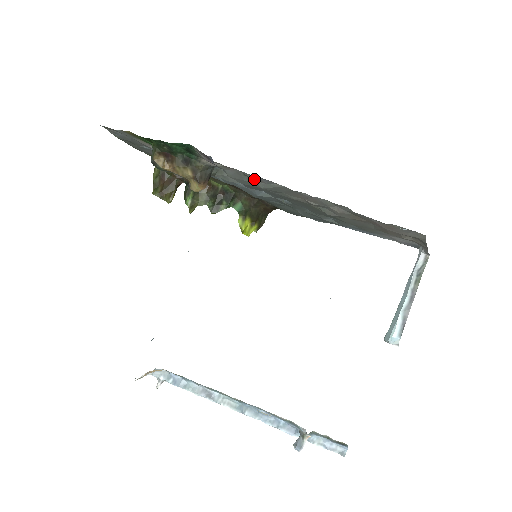
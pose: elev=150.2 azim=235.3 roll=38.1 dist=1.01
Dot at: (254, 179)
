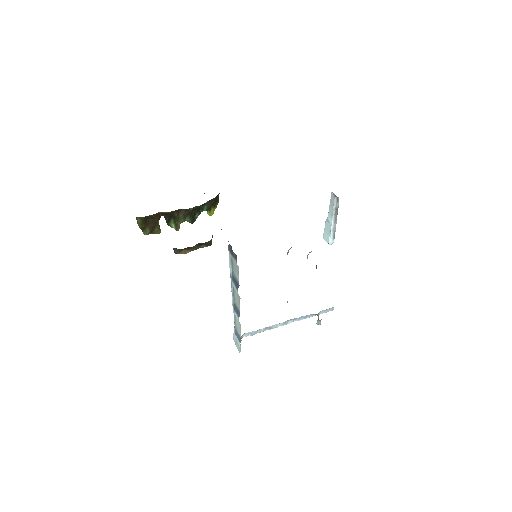
Dot at: occluded
